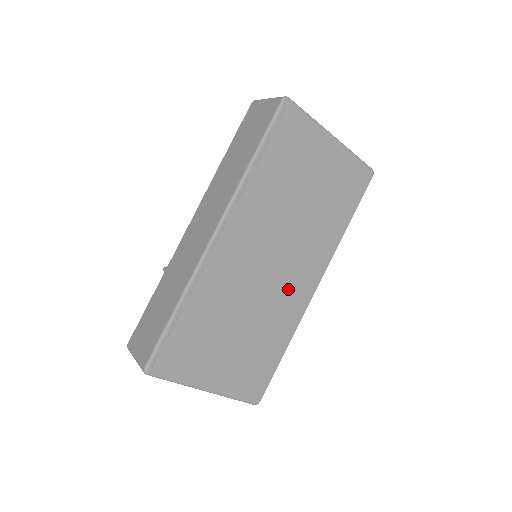
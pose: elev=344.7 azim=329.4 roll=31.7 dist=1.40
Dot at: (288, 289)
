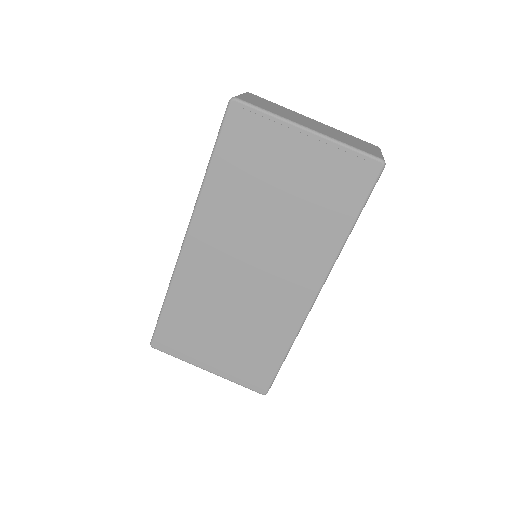
Dot at: (277, 295)
